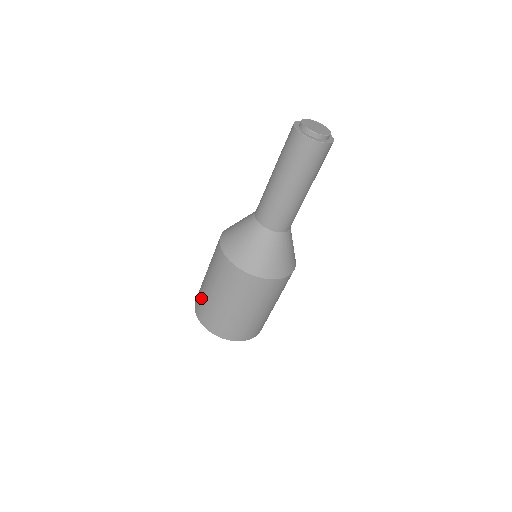
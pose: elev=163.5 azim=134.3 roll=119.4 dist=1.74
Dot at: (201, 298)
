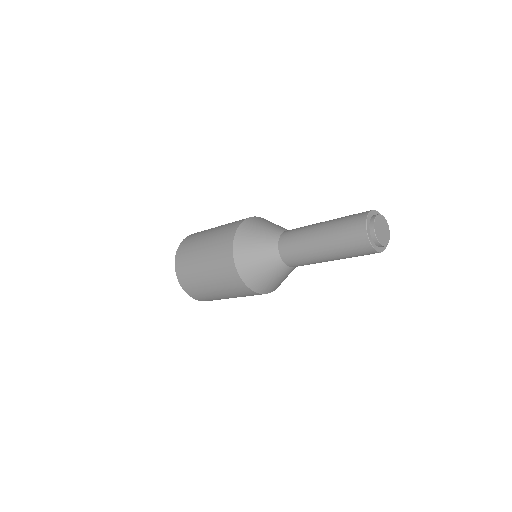
Dot at: (190, 275)
